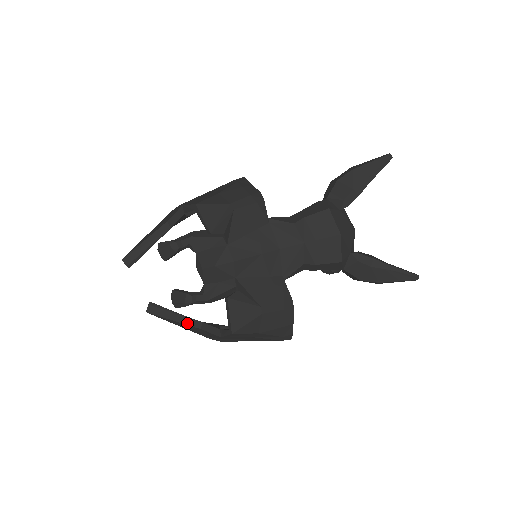
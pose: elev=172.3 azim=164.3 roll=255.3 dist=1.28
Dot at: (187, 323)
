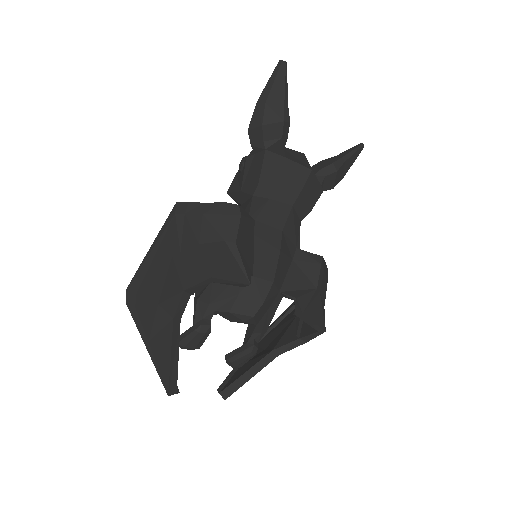
Dot at: (264, 365)
